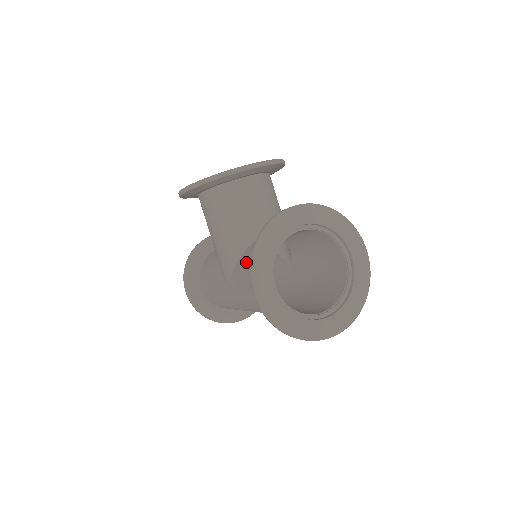
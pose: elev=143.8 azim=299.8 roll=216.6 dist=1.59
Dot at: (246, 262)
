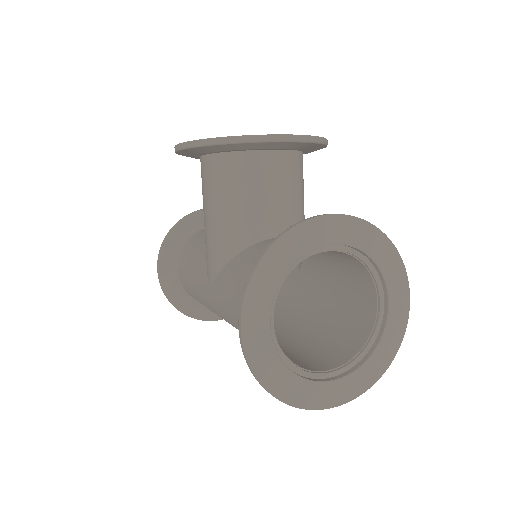
Dot at: (241, 268)
